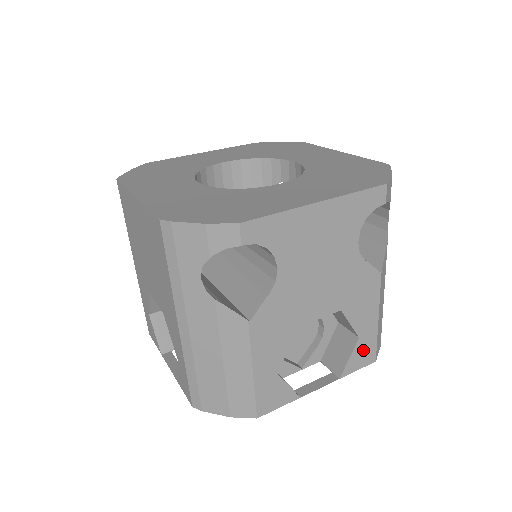
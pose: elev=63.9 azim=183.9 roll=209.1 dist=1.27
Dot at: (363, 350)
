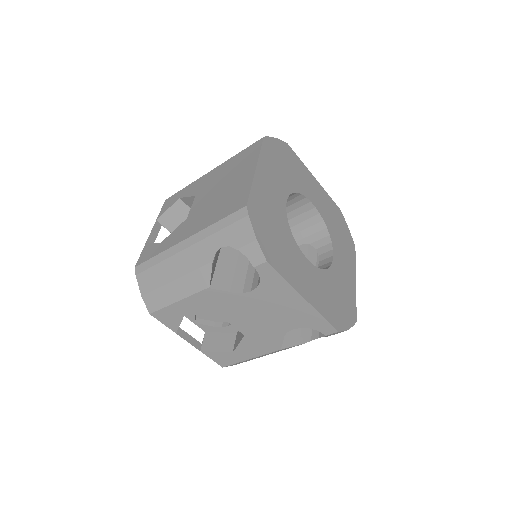
Dot at: (226, 357)
